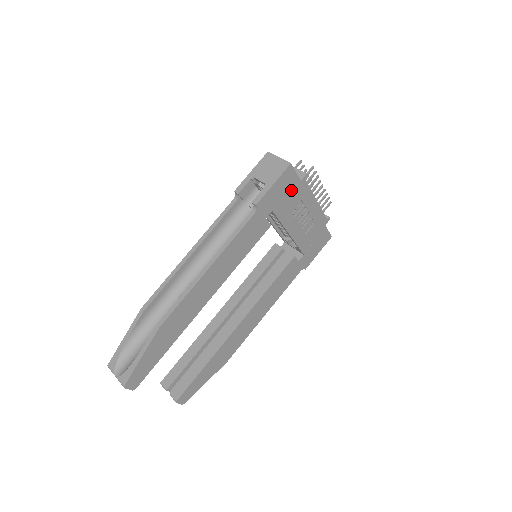
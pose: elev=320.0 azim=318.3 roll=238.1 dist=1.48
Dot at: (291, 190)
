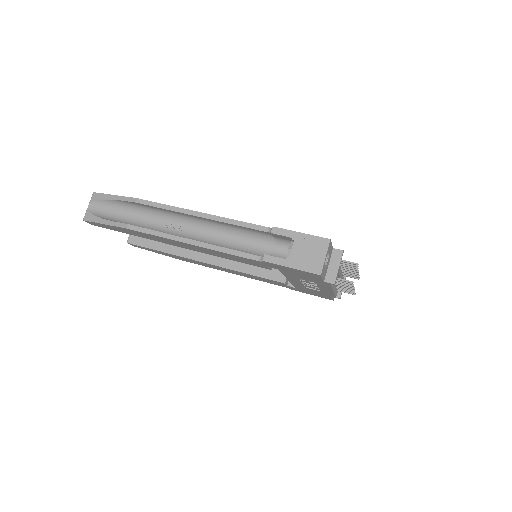
Dot at: (309, 277)
